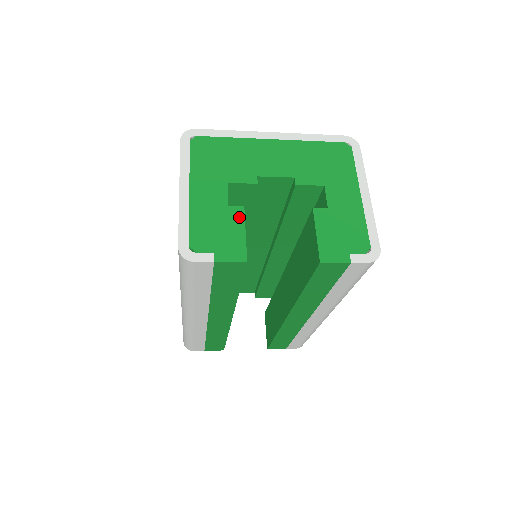
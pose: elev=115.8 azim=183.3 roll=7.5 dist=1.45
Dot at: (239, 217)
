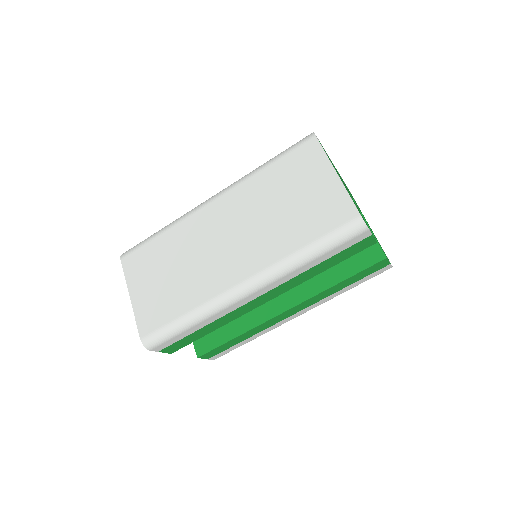
Dot at: occluded
